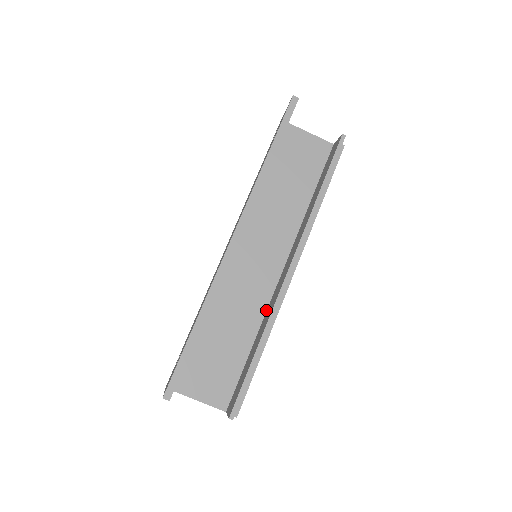
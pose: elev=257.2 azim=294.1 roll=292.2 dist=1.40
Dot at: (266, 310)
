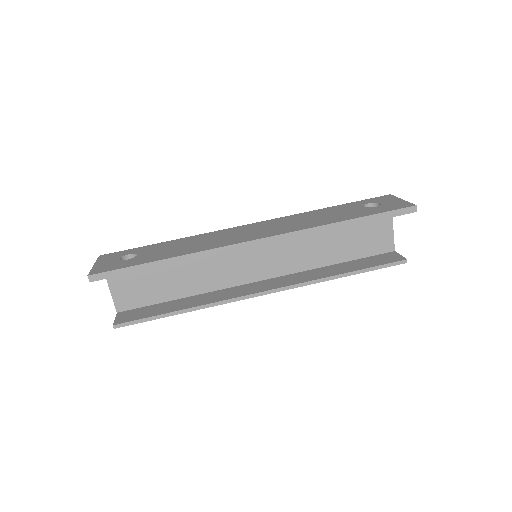
Dot at: (218, 289)
